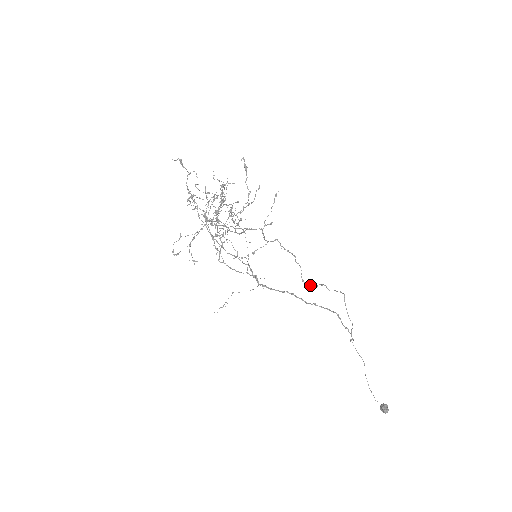
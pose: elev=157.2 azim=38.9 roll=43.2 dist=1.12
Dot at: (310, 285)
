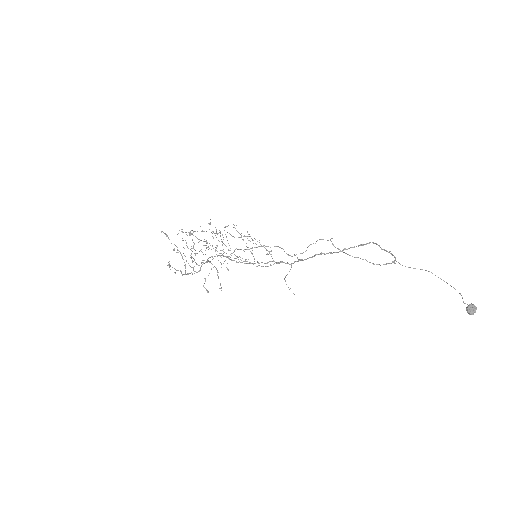
Dot at: (295, 255)
